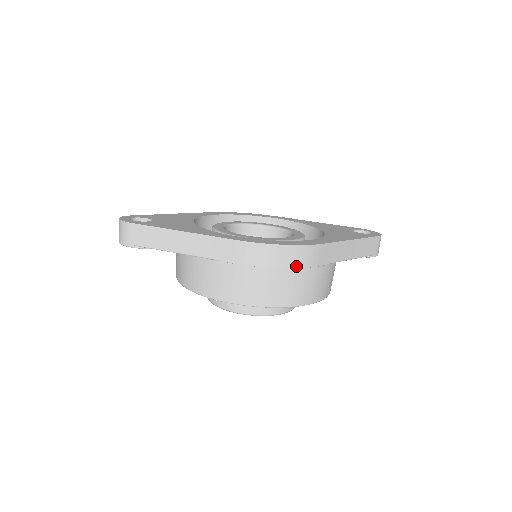
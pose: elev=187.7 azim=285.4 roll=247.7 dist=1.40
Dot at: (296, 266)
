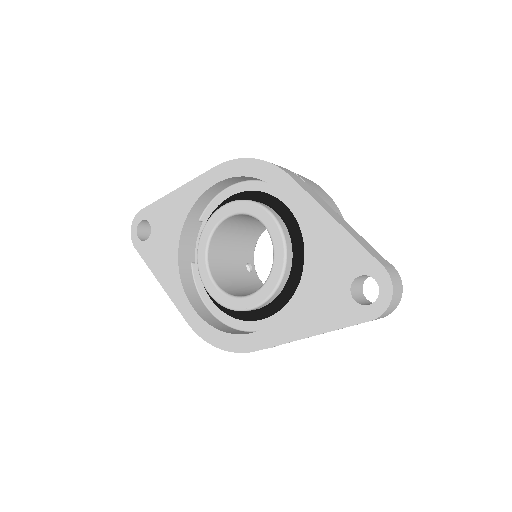
Dot at: occluded
